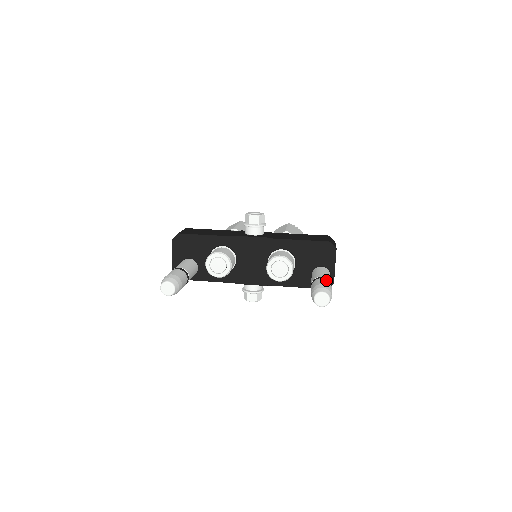
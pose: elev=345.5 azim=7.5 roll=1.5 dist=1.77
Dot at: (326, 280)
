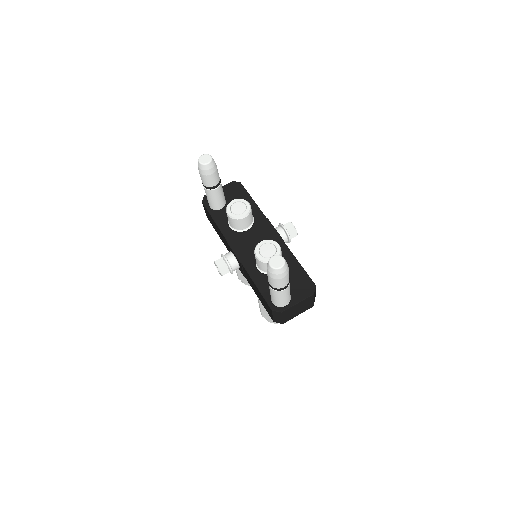
Dot at: occluded
